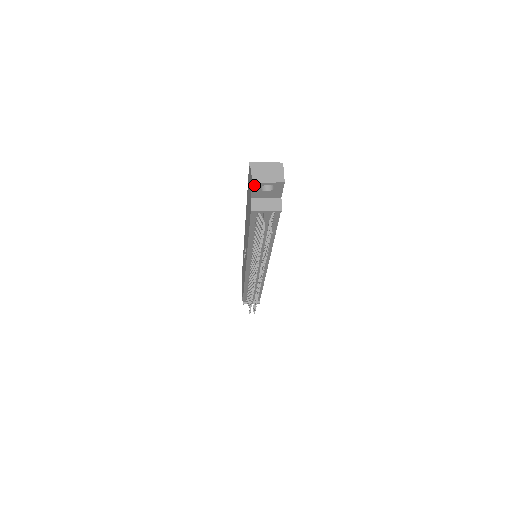
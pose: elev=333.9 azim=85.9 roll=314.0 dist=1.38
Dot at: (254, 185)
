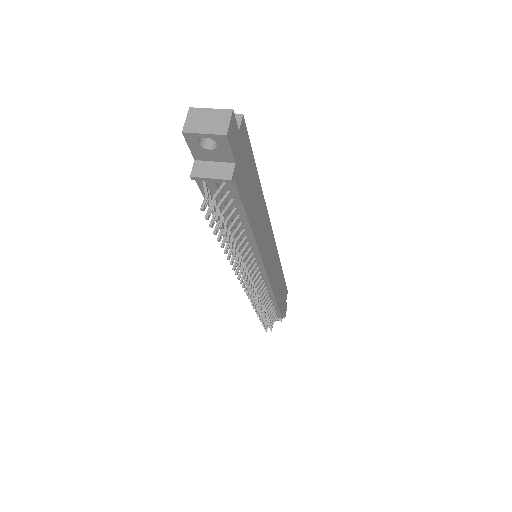
Dot at: (187, 137)
